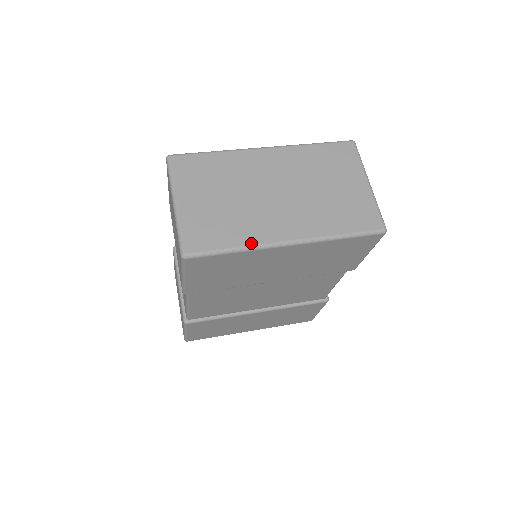
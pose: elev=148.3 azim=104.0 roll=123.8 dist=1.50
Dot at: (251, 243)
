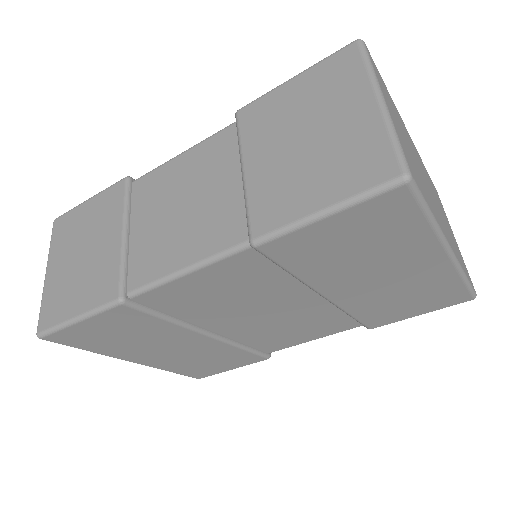
Dot at: (439, 223)
